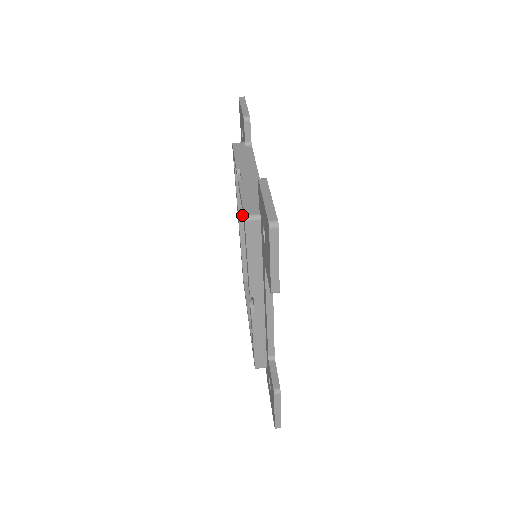
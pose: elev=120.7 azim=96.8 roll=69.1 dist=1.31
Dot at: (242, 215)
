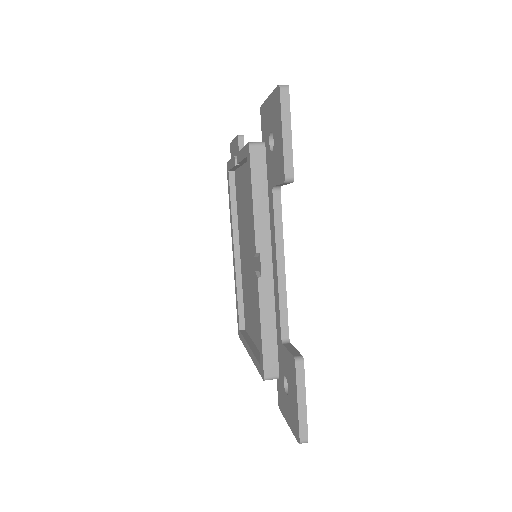
Dot at: (237, 239)
